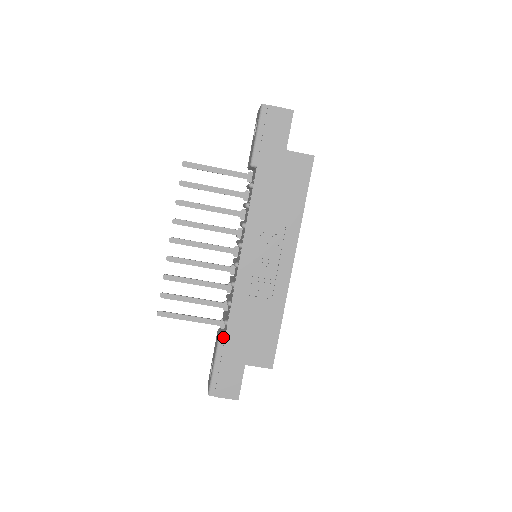
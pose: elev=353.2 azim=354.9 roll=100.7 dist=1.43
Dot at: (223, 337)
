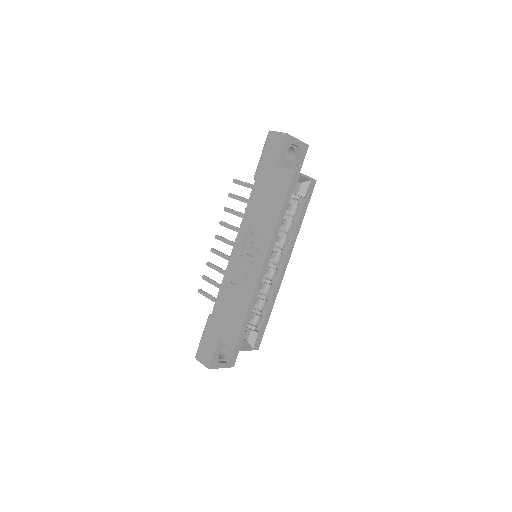
Dot at: occluded
